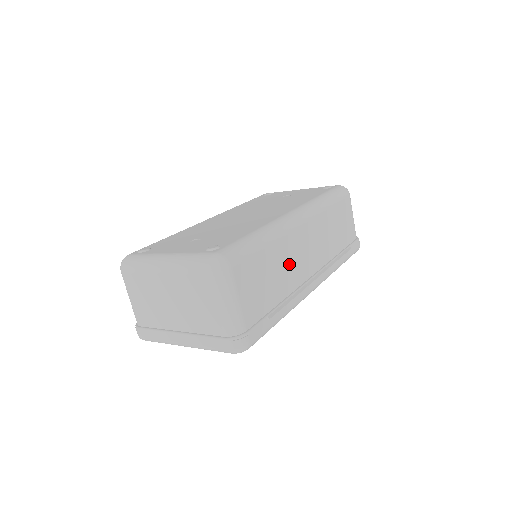
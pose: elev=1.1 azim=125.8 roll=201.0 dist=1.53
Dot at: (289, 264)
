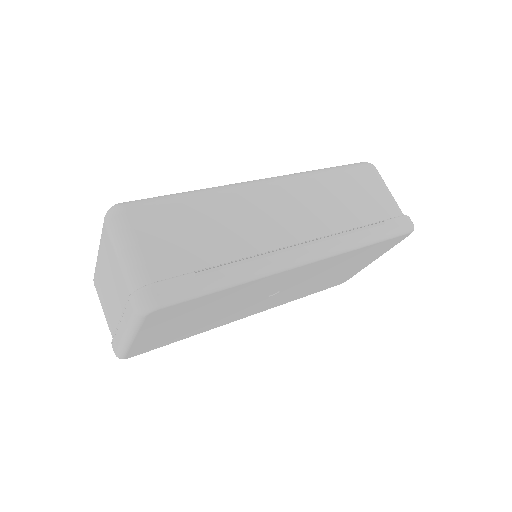
Dot at: (243, 224)
